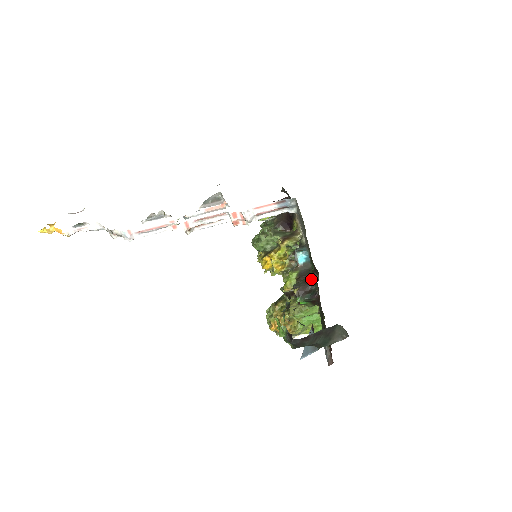
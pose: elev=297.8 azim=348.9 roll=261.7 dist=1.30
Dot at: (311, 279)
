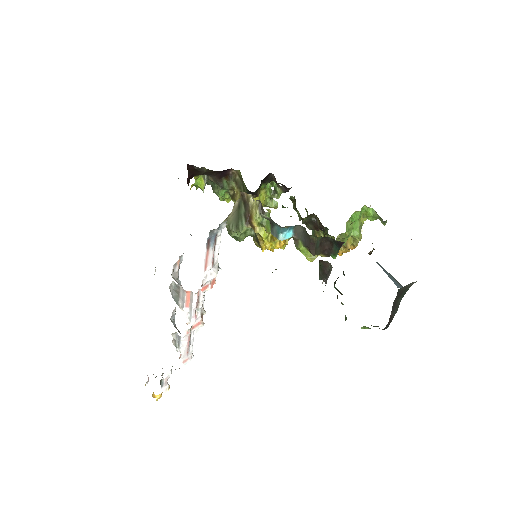
Dot at: (324, 267)
